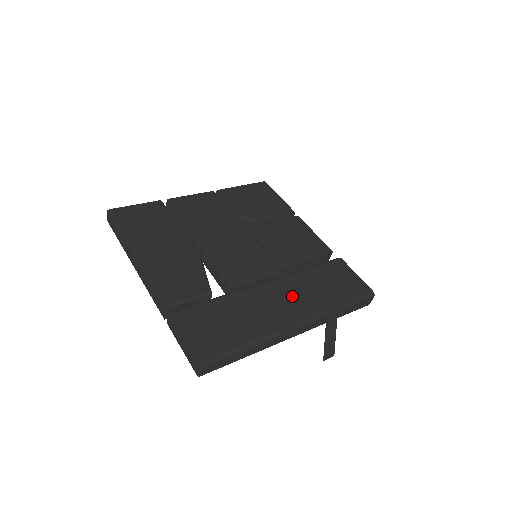
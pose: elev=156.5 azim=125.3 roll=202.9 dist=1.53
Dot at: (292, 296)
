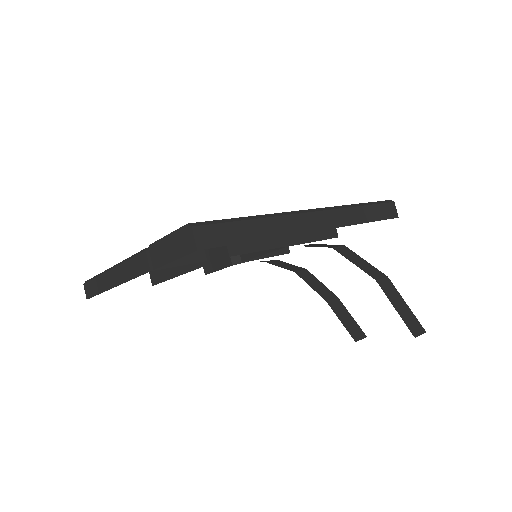
Dot at: occluded
